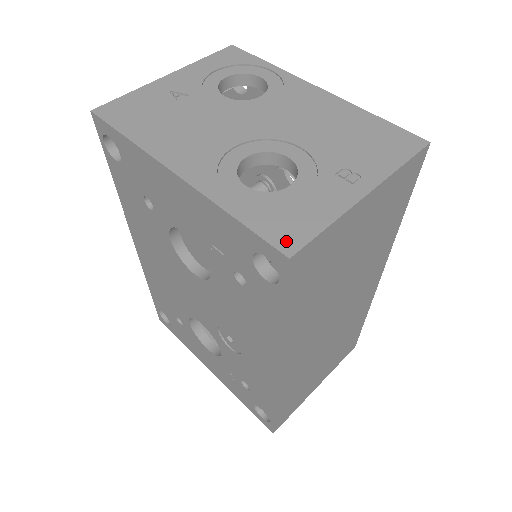
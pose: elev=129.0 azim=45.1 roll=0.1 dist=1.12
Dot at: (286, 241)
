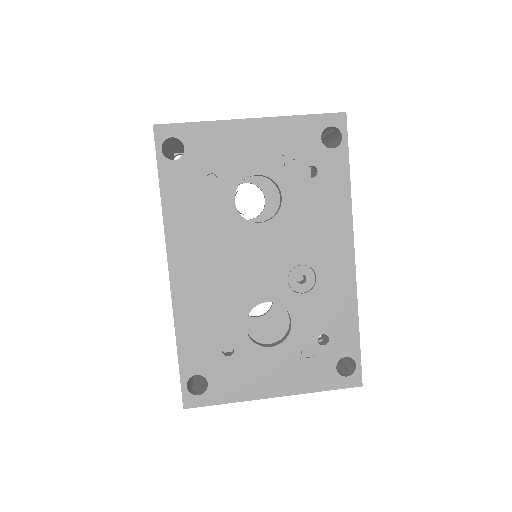
Dot at: occluded
